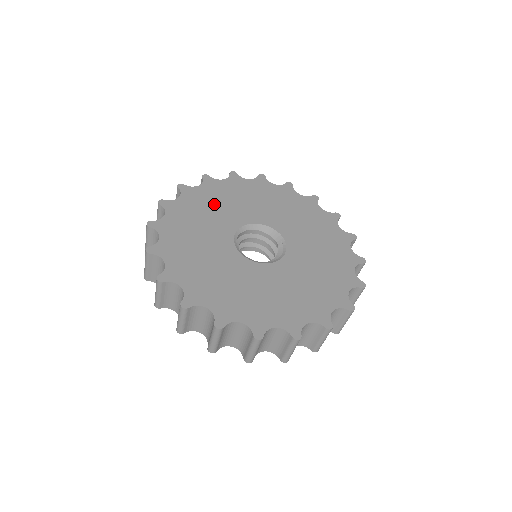
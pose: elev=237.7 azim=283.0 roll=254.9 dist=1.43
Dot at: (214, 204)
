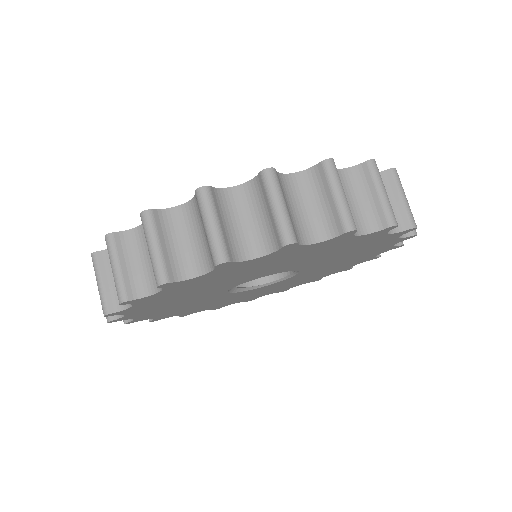
Dot at: occluded
